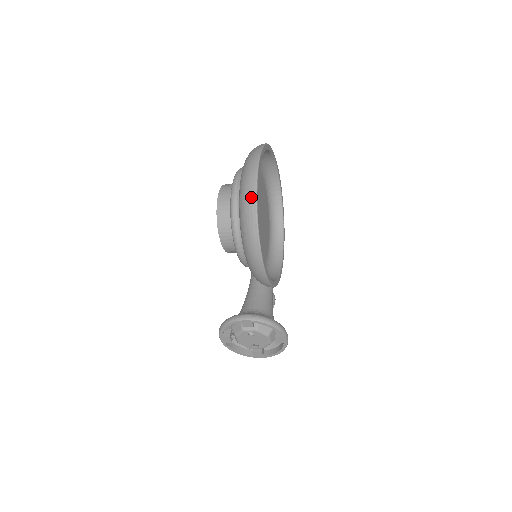
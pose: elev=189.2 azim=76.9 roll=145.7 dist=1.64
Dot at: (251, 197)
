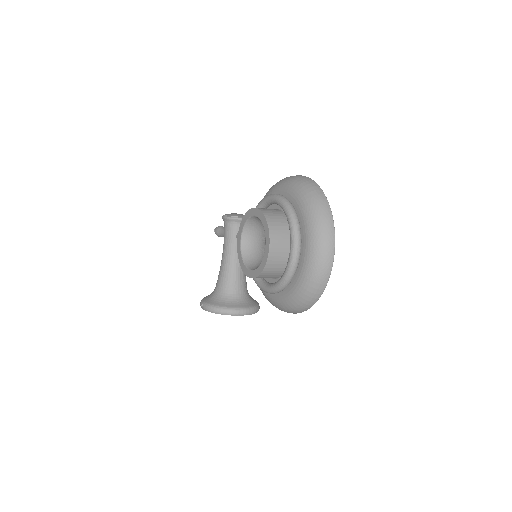
Dot at: (317, 295)
